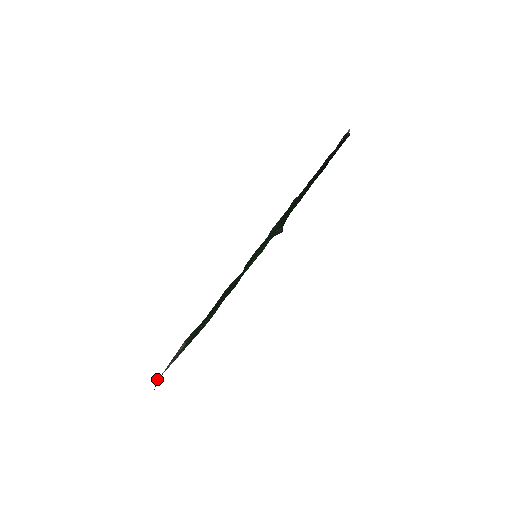
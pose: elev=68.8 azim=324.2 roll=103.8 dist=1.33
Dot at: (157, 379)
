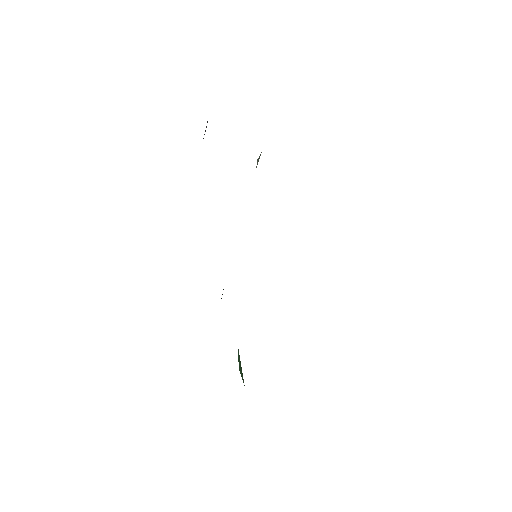
Dot at: occluded
